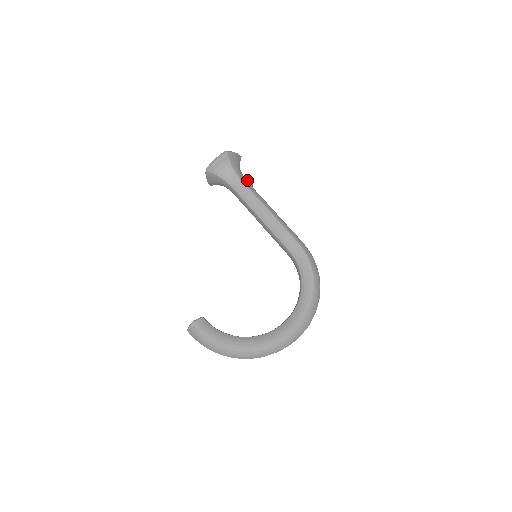
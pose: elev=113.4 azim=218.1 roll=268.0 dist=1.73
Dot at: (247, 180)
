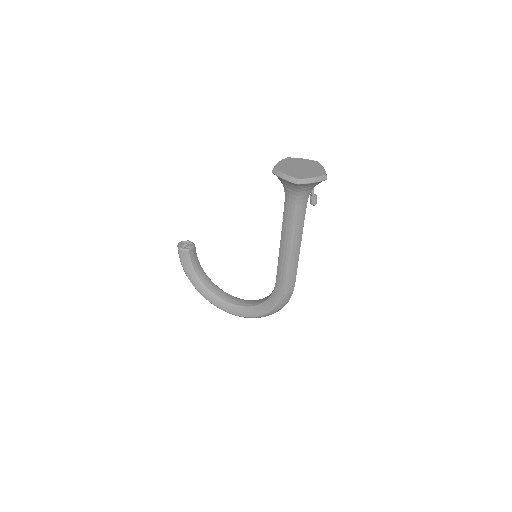
Dot at: (313, 199)
